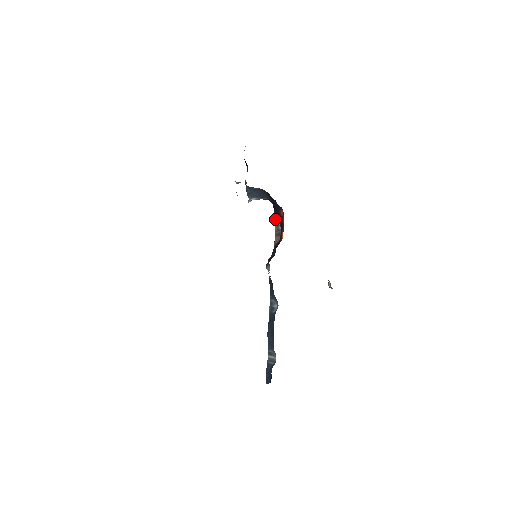
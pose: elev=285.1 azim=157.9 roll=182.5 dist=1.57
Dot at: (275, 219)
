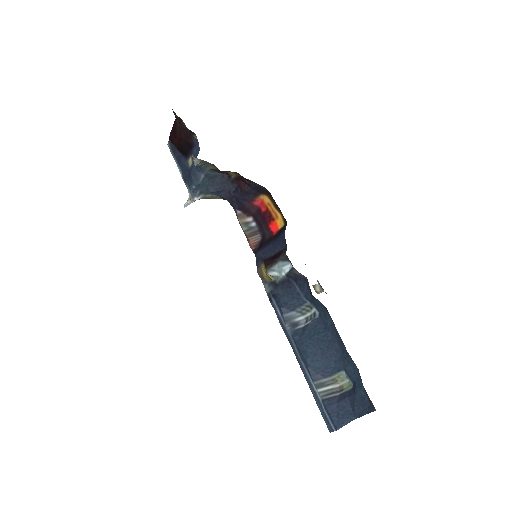
Dot at: (239, 217)
